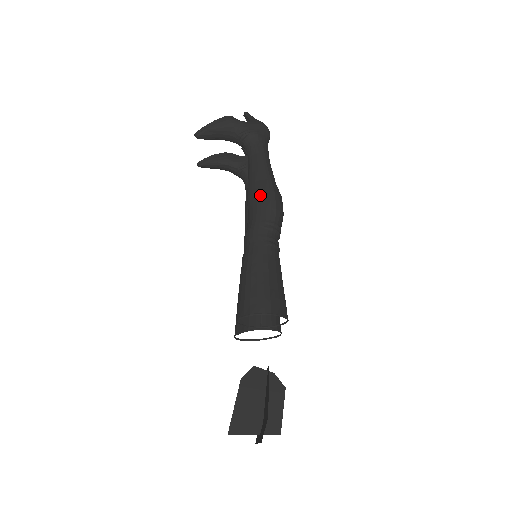
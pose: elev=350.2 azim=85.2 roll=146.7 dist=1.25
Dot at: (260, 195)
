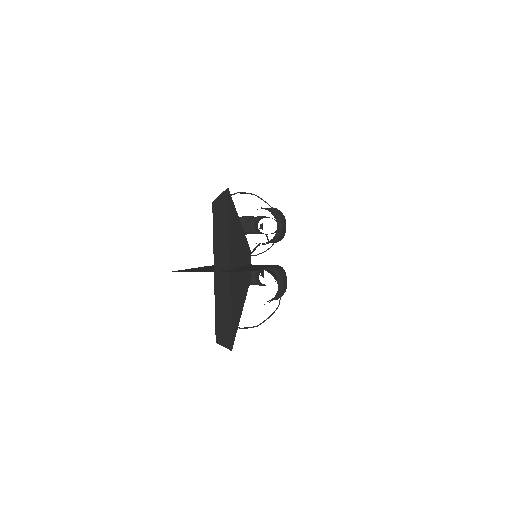
Dot at: occluded
